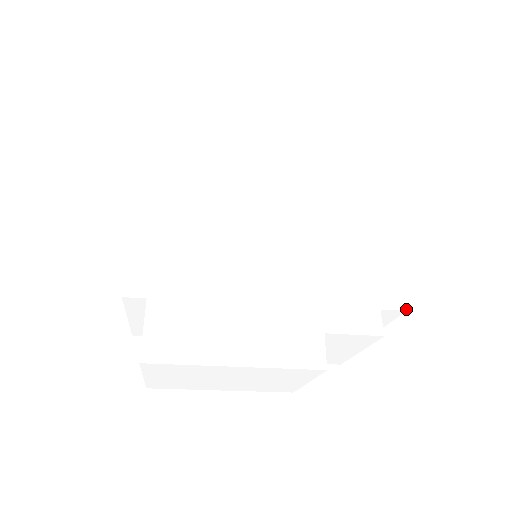
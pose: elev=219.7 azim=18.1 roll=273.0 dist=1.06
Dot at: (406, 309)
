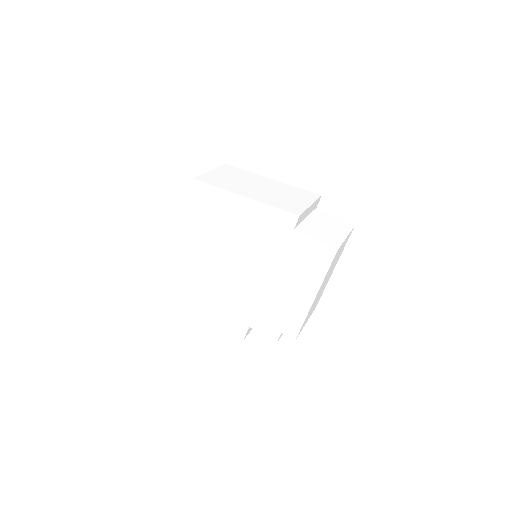
Dot at: occluded
